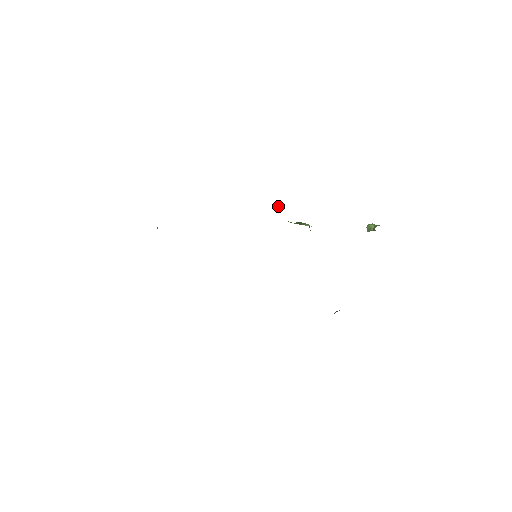
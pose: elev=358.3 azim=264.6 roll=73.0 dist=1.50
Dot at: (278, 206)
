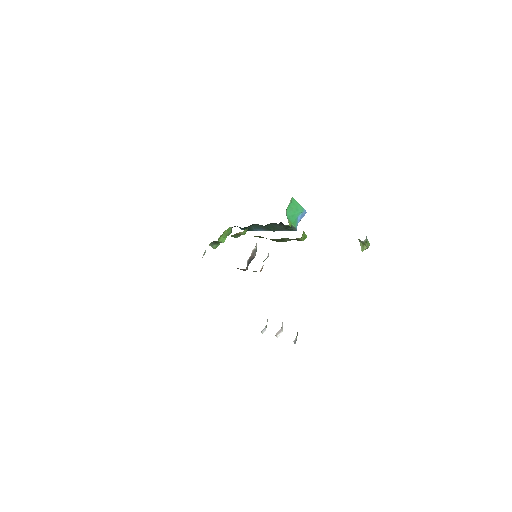
Dot at: (297, 225)
